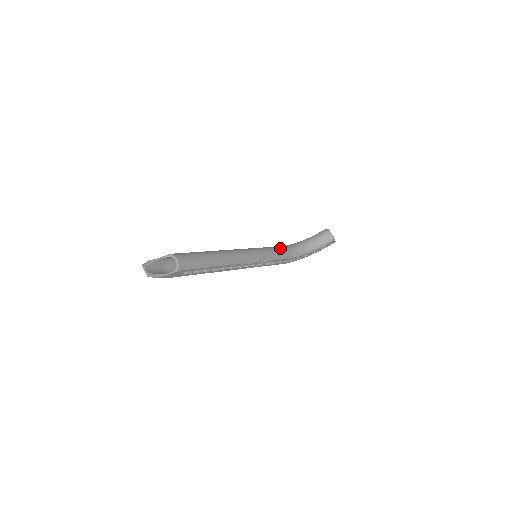
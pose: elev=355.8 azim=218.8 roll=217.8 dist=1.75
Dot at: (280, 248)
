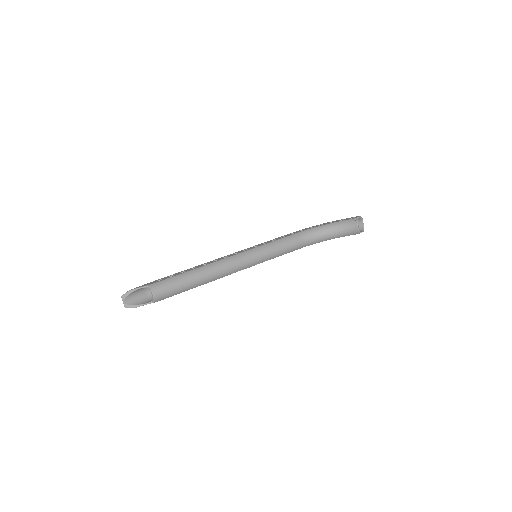
Dot at: (290, 241)
